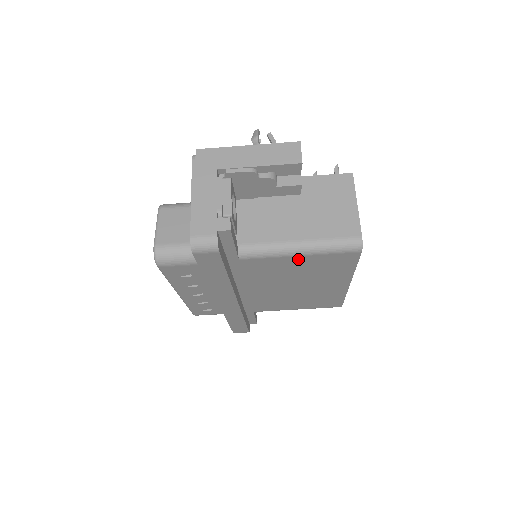
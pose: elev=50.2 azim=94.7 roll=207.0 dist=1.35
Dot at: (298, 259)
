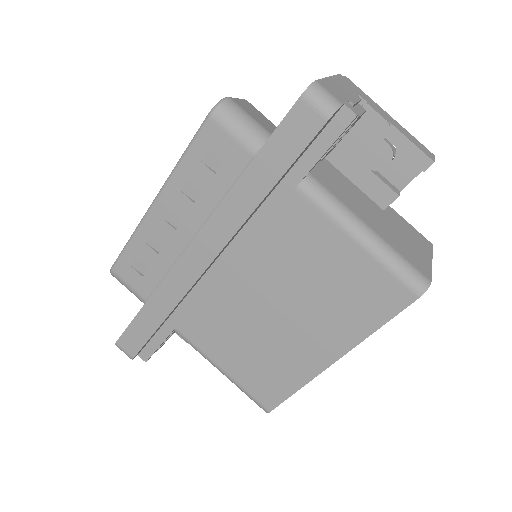
Dot at: (347, 249)
